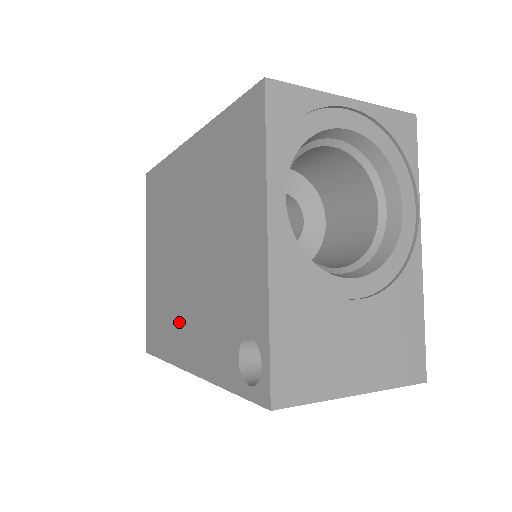
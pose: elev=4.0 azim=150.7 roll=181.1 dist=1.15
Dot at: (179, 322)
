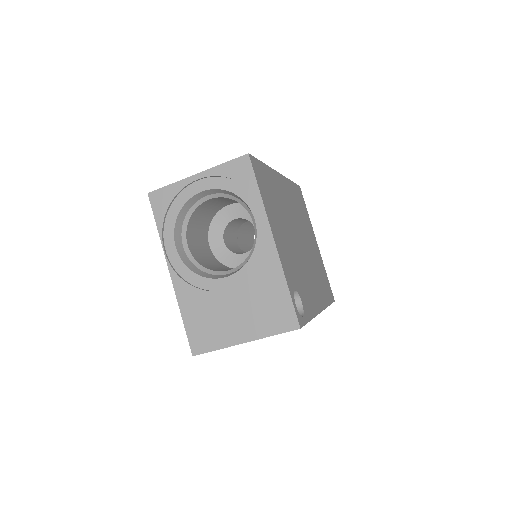
Dot at: occluded
